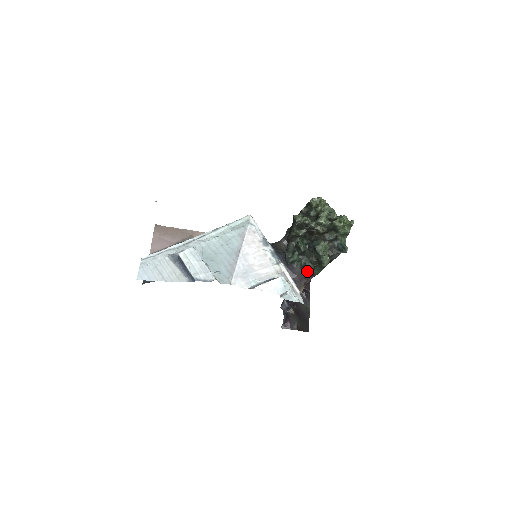
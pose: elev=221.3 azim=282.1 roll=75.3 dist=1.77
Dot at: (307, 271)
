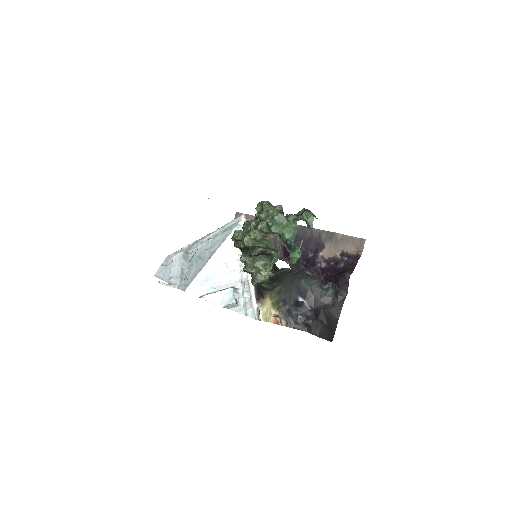
Dot at: (253, 285)
